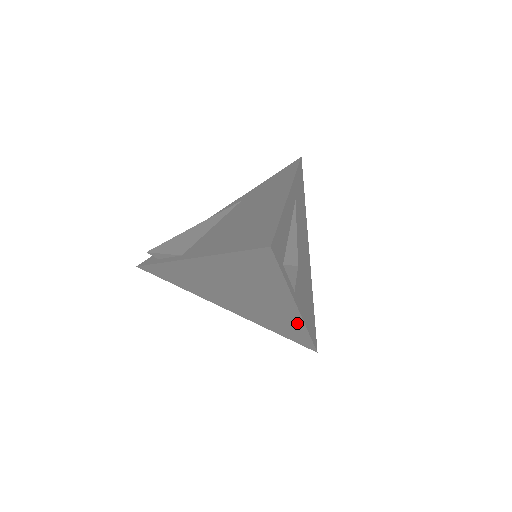
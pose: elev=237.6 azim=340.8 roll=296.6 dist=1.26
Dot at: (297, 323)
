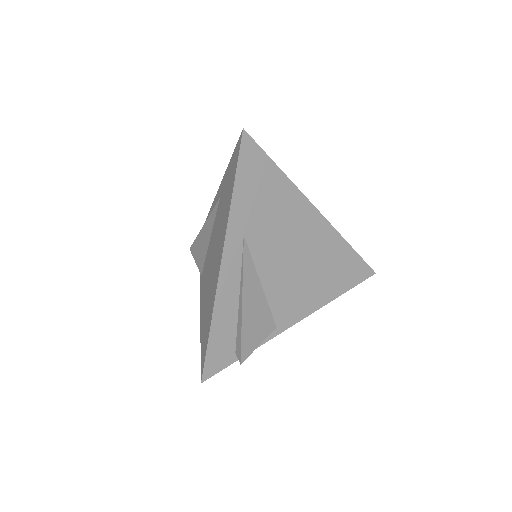
Dot at: occluded
